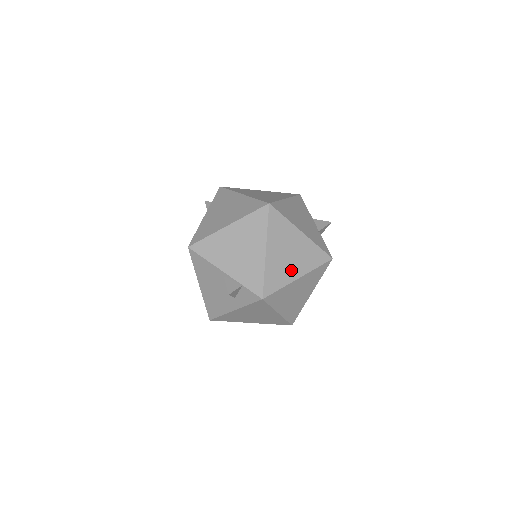
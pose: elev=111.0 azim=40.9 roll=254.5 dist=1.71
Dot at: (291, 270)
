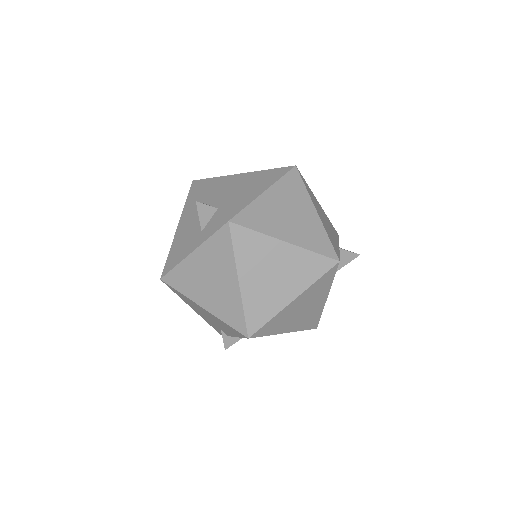
Dot at: (281, 228)
